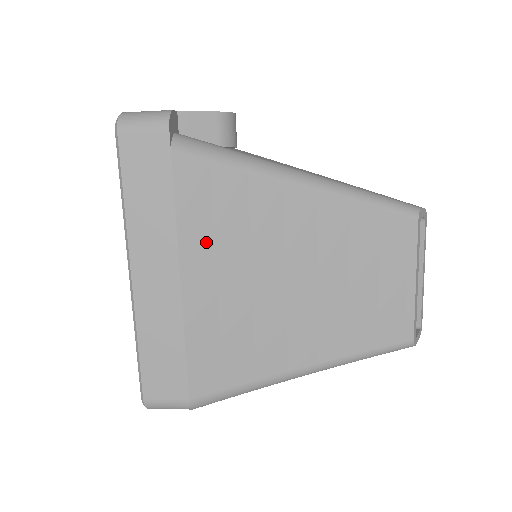
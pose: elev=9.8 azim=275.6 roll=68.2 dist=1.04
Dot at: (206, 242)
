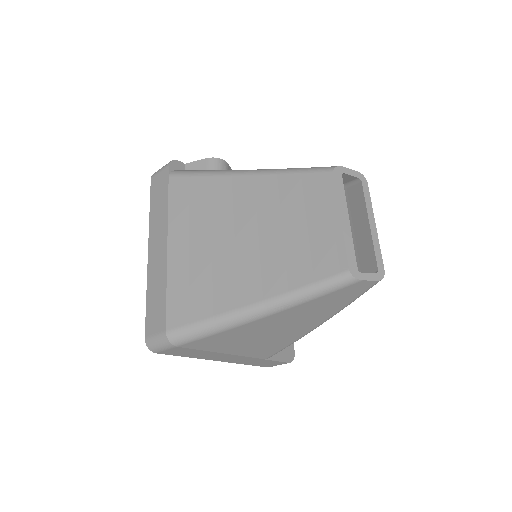
Dot at: (184, 220)
